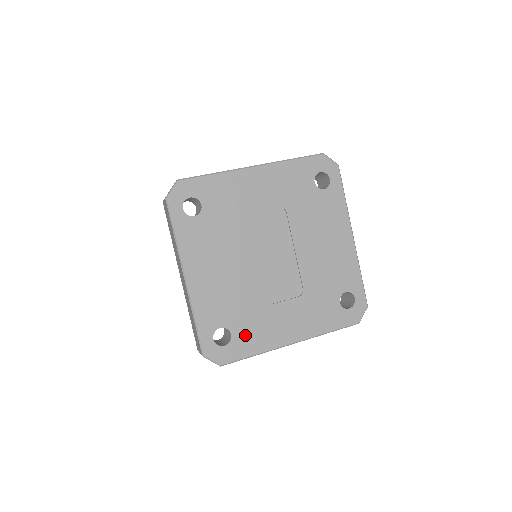
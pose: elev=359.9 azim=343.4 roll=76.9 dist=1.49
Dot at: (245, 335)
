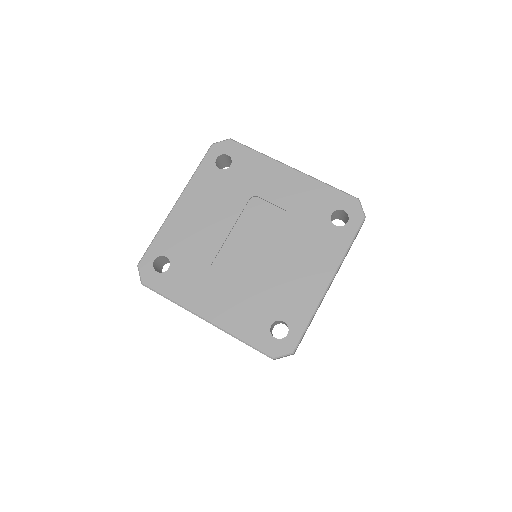
Dot at: (177, 278)
